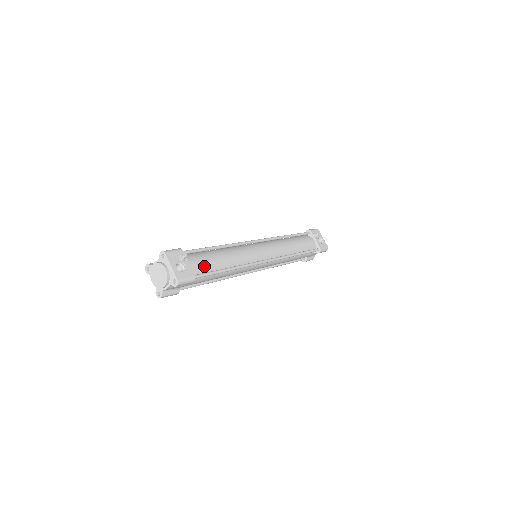
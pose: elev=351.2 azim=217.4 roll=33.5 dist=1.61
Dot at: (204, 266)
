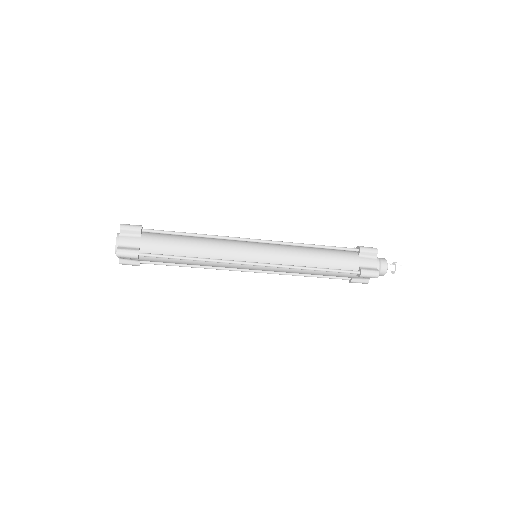
Dot at: (162, 234)
